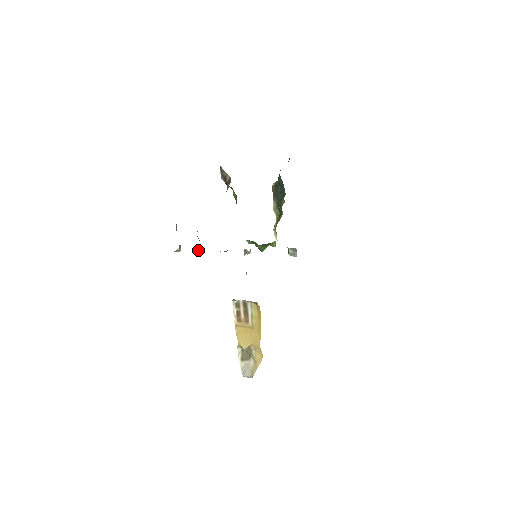
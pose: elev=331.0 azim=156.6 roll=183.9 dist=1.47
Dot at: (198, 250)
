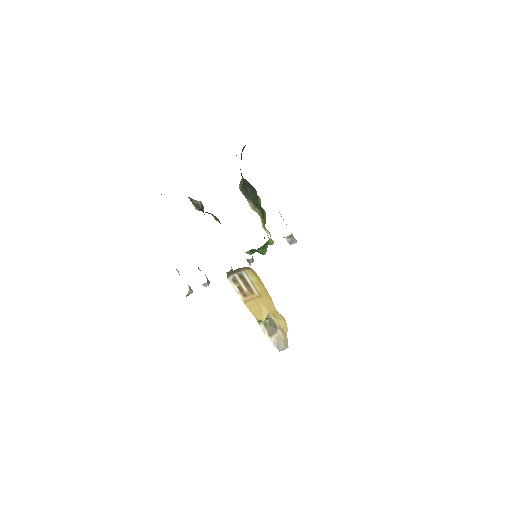
Dot at: (207, 282)
